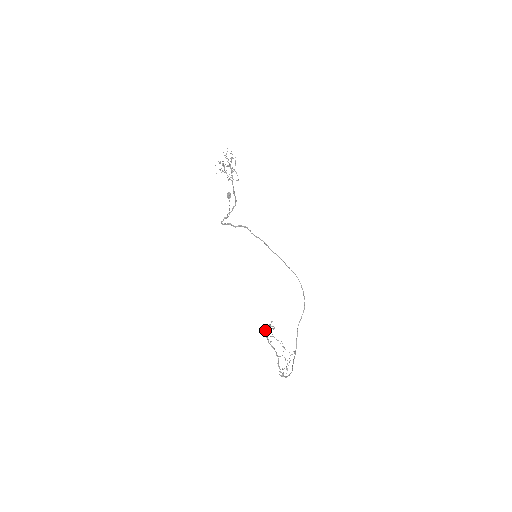
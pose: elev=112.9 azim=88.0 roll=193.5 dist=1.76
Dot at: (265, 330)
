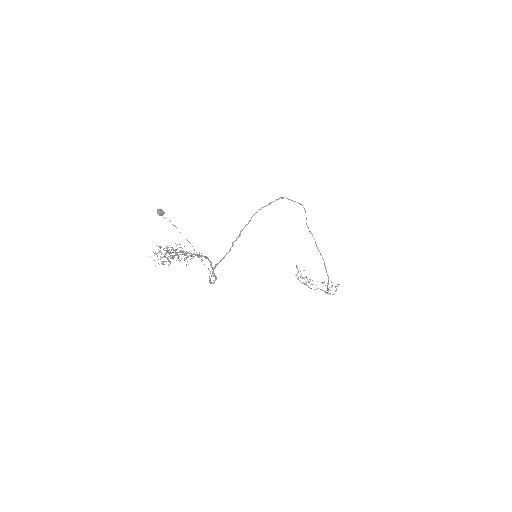
Dot at: (298, 279)
